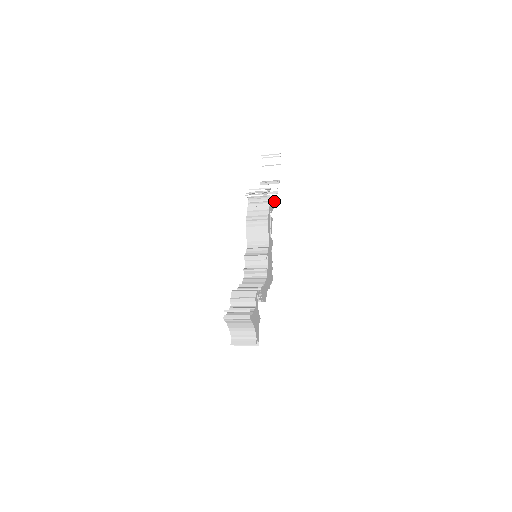
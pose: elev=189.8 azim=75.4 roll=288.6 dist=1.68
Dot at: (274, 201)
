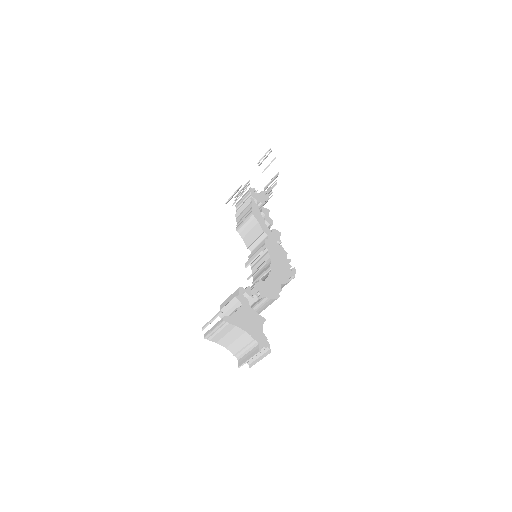
Dot at: (270, 193)
